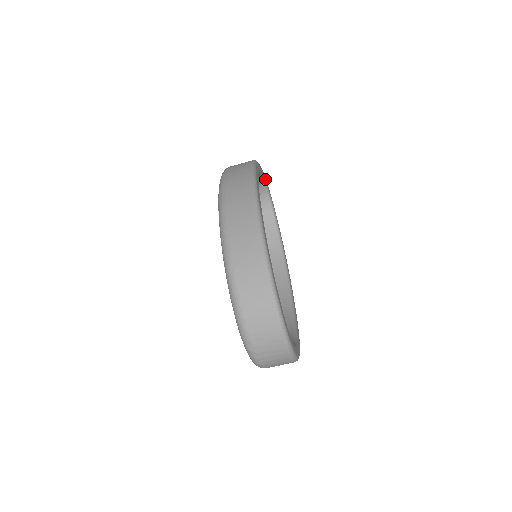
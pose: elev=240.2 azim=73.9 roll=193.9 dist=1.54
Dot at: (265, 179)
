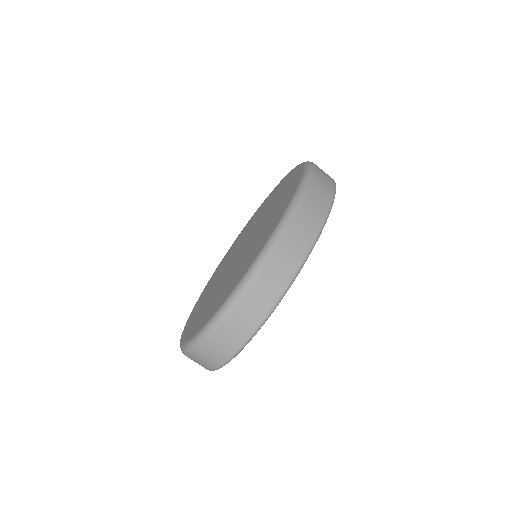
Dot at: occluded
